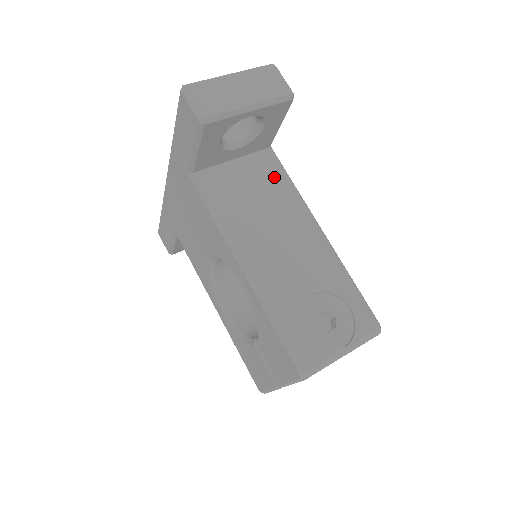
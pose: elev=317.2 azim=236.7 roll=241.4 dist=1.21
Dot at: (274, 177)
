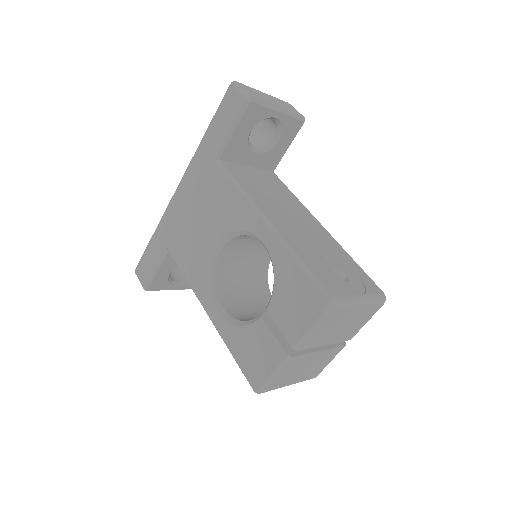
Dot at: (280, 186)
